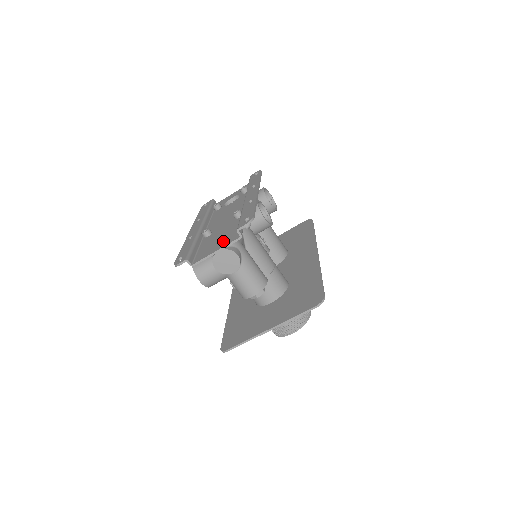
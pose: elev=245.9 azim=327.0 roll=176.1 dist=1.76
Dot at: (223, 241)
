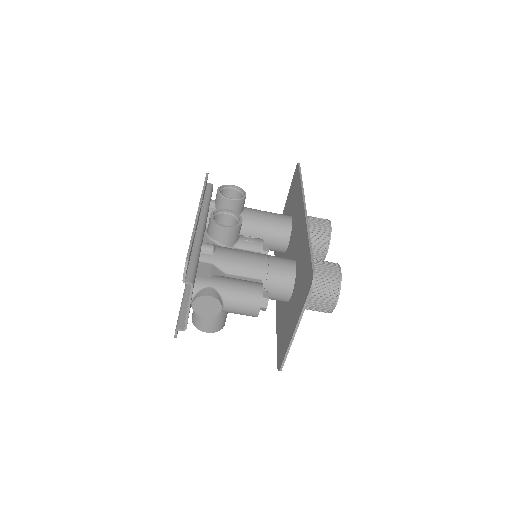
Dot at: occluded
